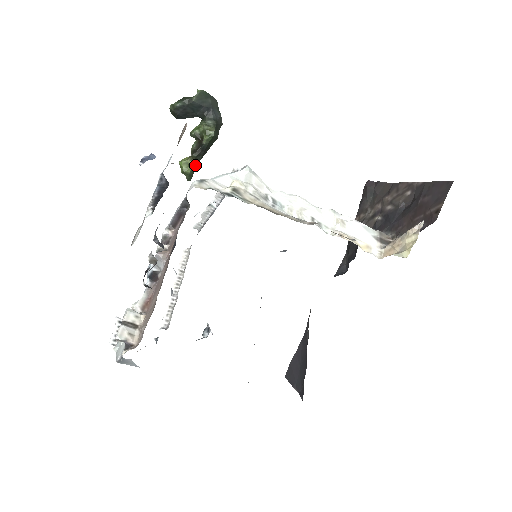
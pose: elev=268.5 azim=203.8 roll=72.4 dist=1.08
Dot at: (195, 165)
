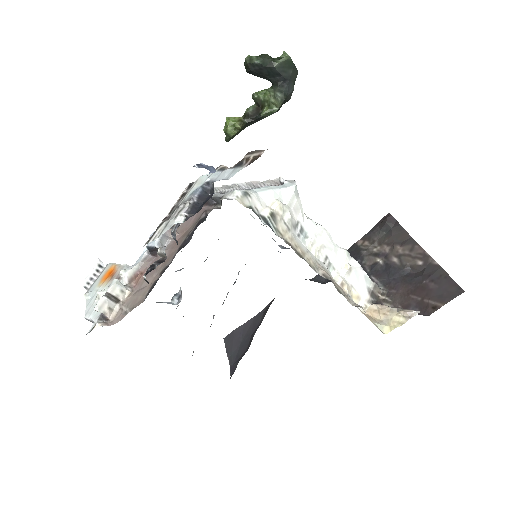
Dot at: (241, 130)
